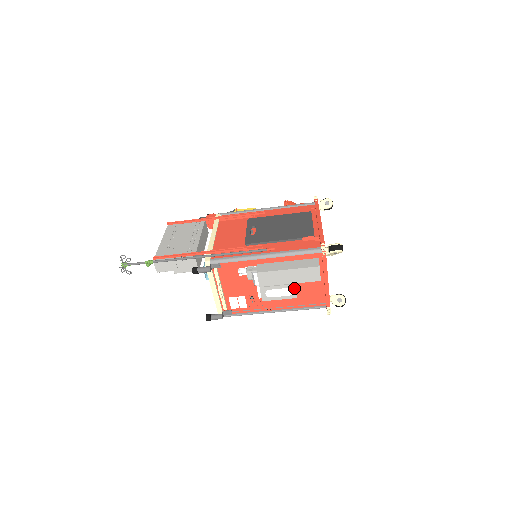
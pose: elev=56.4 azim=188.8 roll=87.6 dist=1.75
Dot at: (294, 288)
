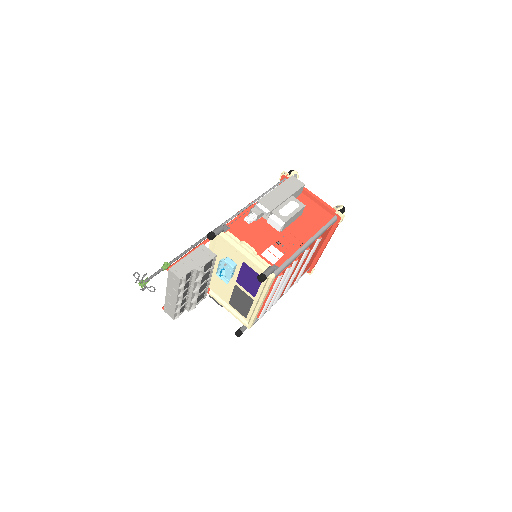
Dot at: (295, 199)
